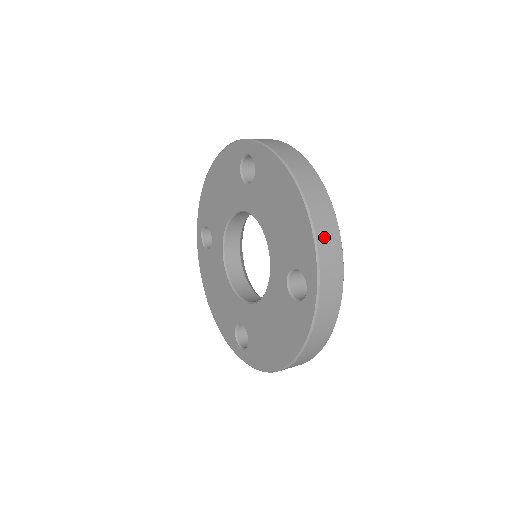
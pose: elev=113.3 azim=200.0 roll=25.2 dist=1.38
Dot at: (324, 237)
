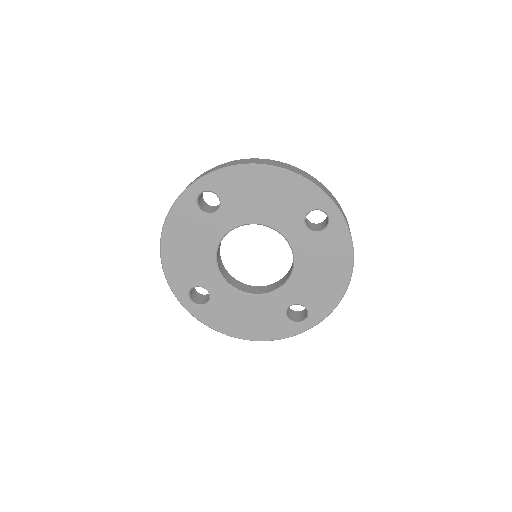
Dot at: (308, 177)
